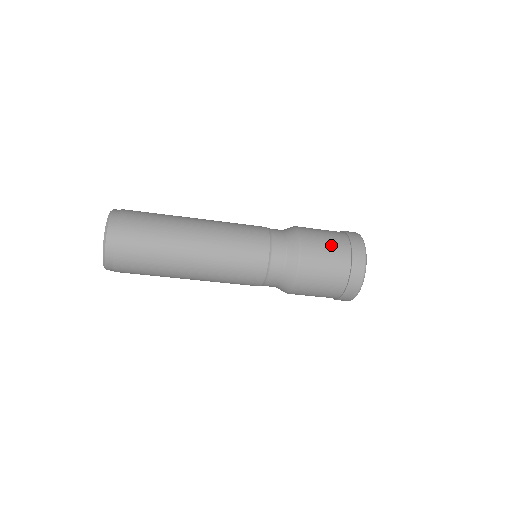
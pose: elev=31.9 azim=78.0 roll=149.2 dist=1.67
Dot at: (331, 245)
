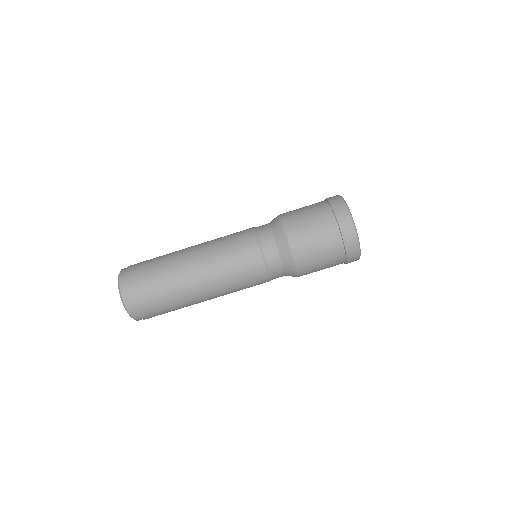
Dot at: (313, 218)
